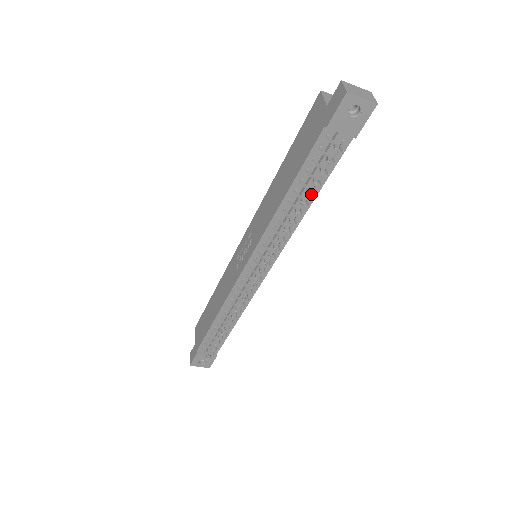
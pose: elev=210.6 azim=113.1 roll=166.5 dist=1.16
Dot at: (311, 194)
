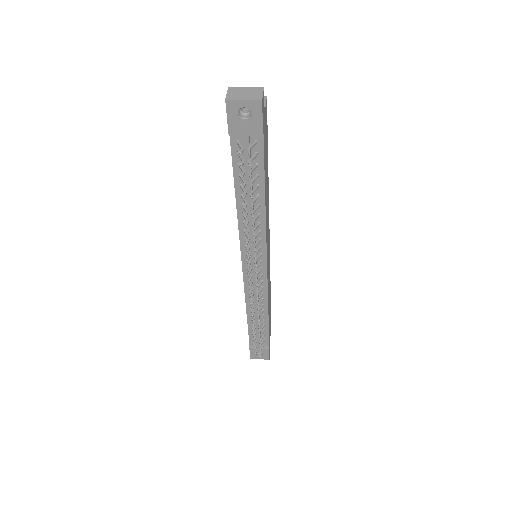
Dot at: (259, 195)
